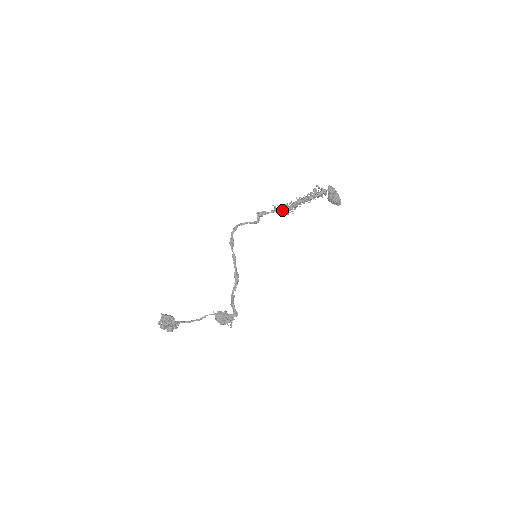
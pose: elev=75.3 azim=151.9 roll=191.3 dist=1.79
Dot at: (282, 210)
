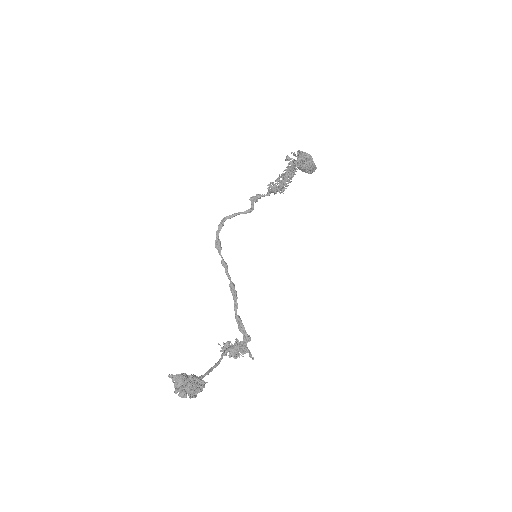
Dot at: (275, 189)
